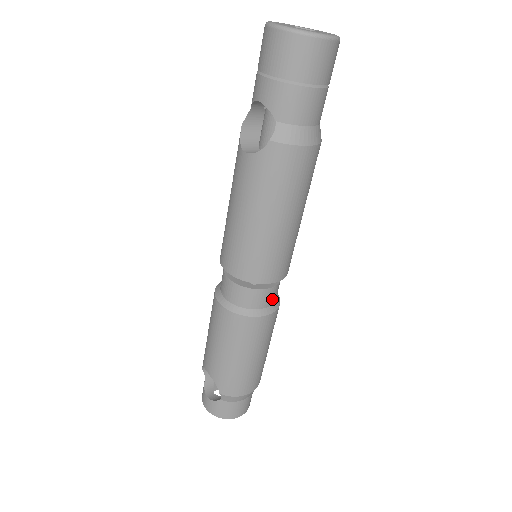
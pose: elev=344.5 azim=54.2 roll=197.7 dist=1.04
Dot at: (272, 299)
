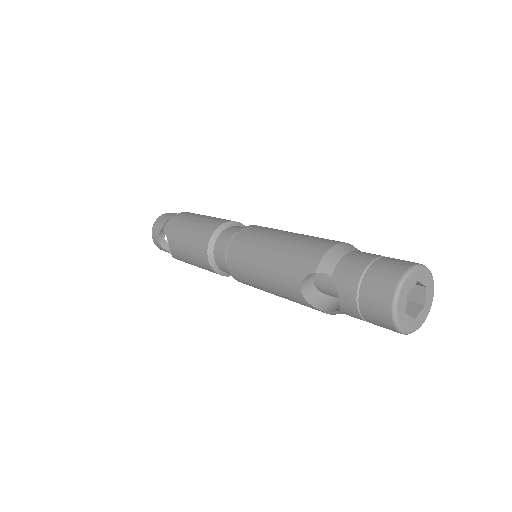
Dot at: occluded
